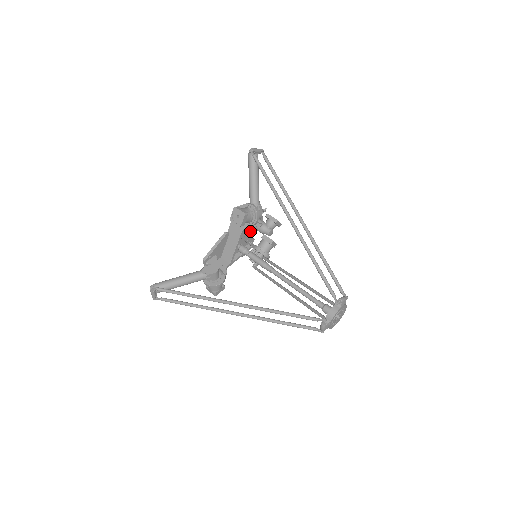
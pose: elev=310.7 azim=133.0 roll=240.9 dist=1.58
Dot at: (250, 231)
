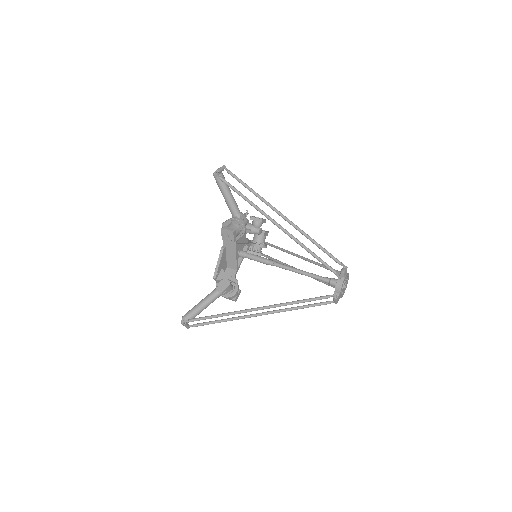
Dot at: (242, 236)
